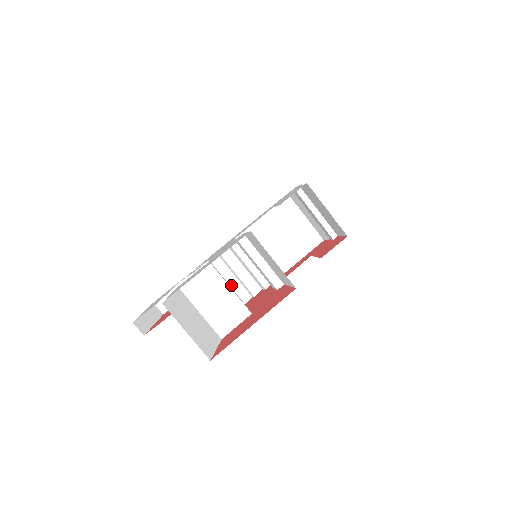
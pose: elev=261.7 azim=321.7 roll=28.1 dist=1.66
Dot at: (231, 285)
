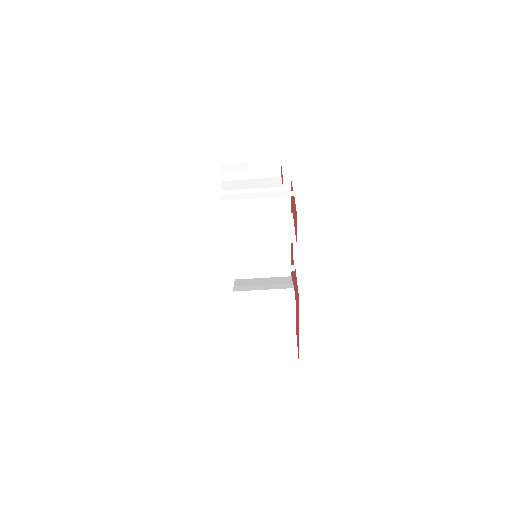
Dot at: (267, 258)
